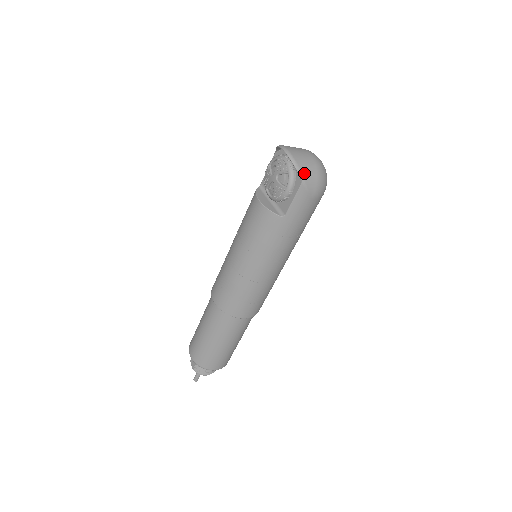
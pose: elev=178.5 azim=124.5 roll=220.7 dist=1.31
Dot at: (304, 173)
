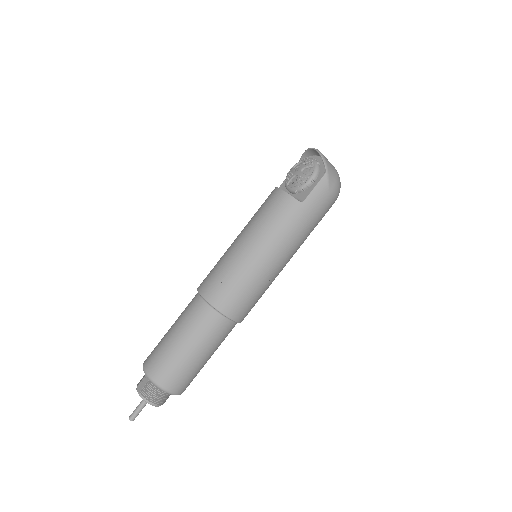
Dot at: (328, 167)
